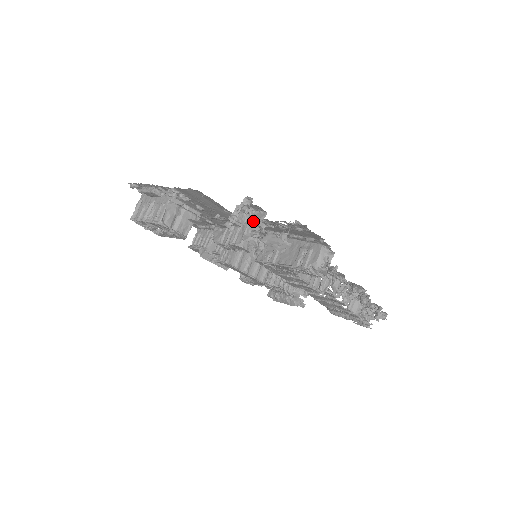
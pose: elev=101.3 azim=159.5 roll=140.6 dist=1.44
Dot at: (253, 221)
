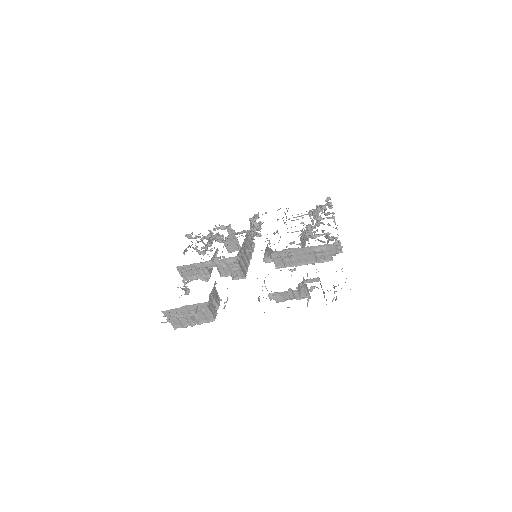
Dot at: occluded
